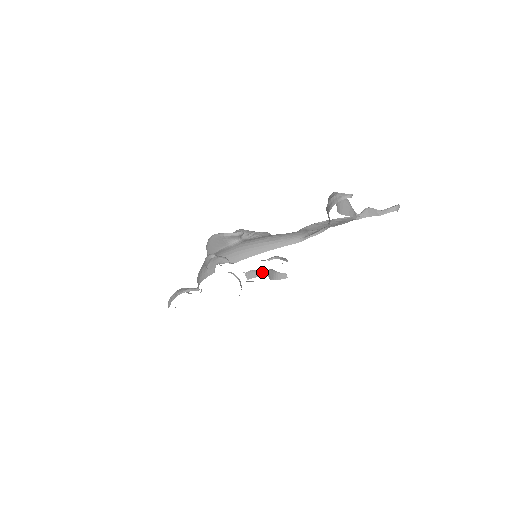
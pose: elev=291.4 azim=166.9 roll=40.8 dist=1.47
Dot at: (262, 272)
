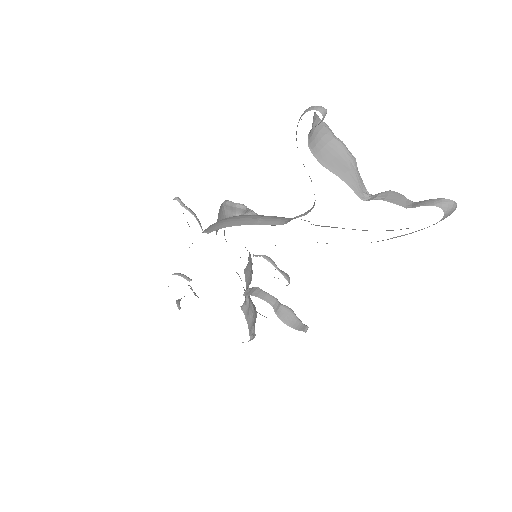
Dot at: (266, 295)
